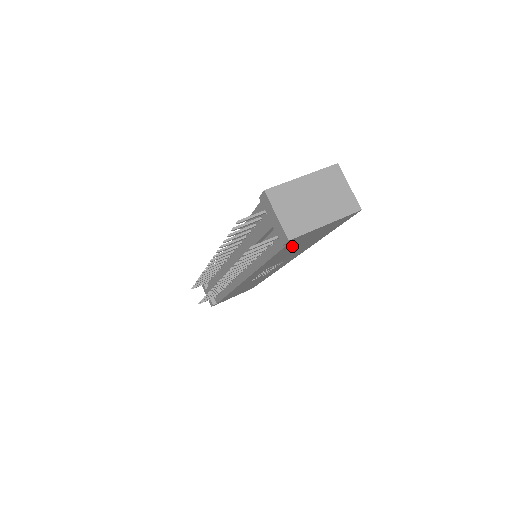
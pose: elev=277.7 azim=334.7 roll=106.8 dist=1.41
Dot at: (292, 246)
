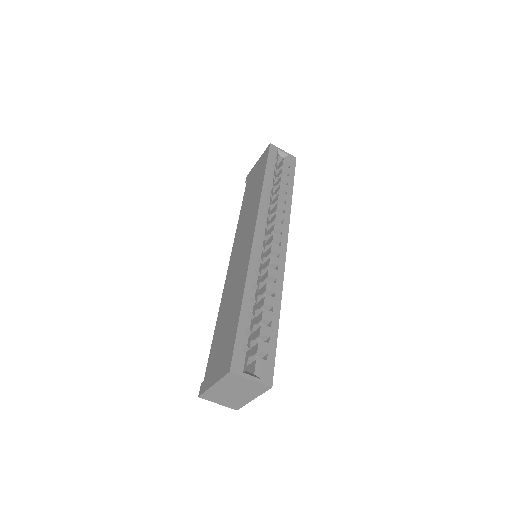
Dot at: occluded
